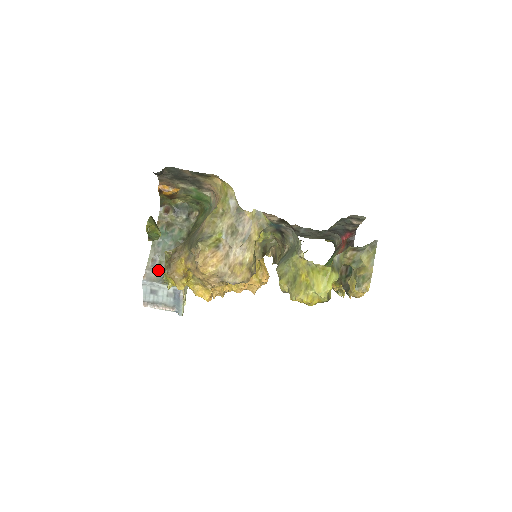
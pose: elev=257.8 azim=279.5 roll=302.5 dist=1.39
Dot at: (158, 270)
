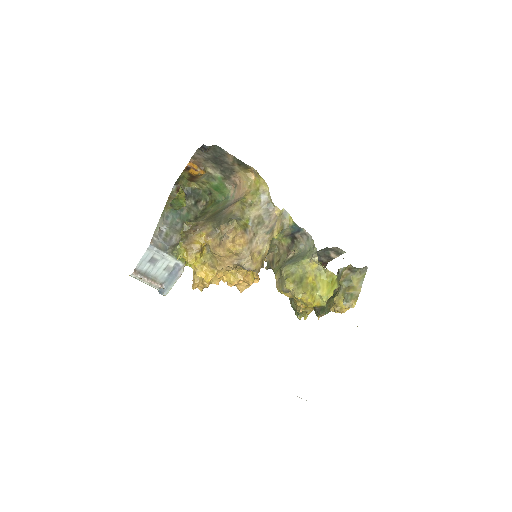
Dot at: (164, 240)
